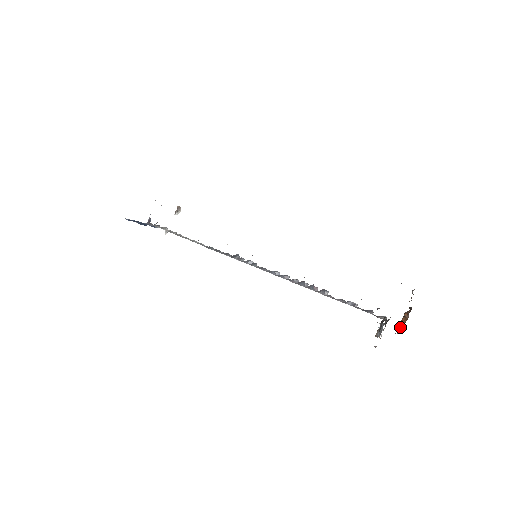
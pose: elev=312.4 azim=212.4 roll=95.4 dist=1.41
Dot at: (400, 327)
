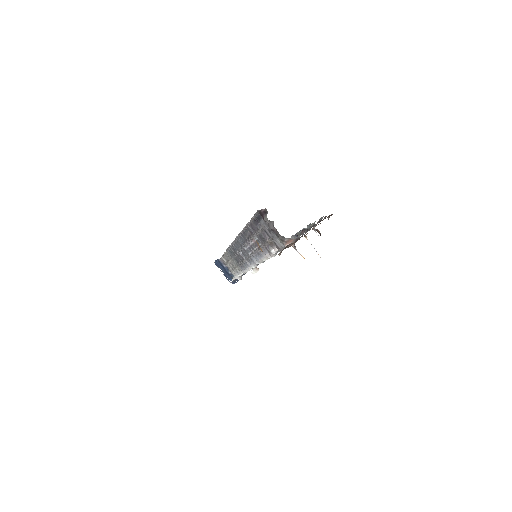
Dot at: occluded
